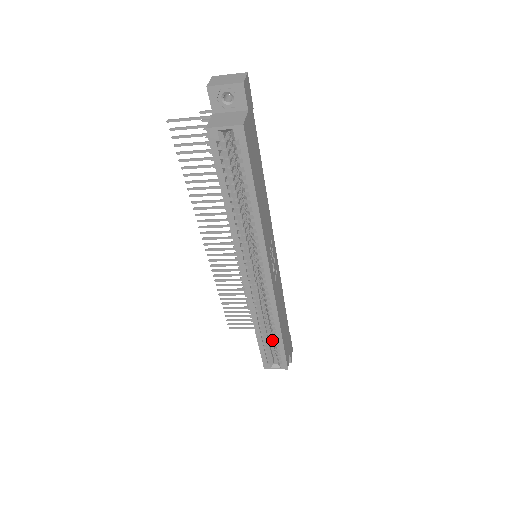
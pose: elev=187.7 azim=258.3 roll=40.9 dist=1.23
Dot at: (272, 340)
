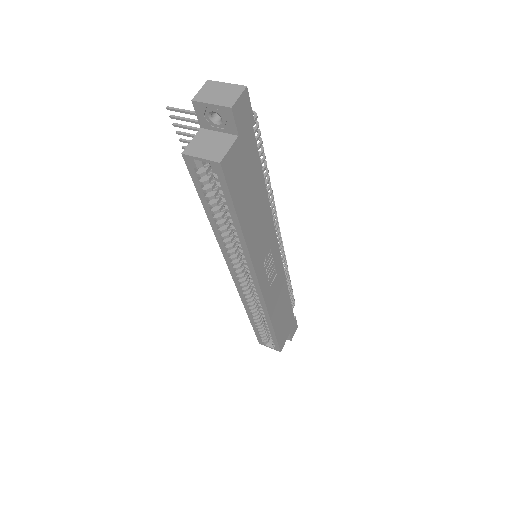
Dot at: occluded
